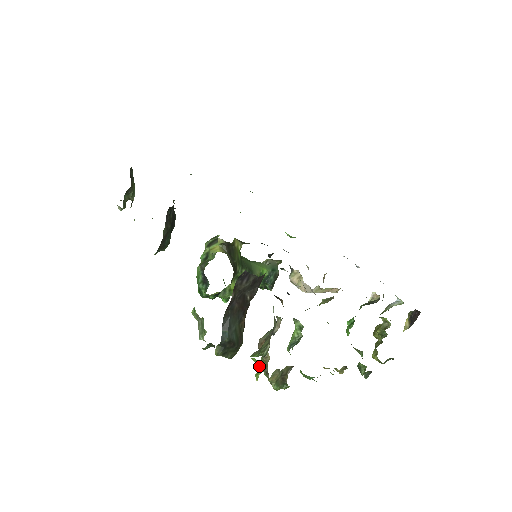
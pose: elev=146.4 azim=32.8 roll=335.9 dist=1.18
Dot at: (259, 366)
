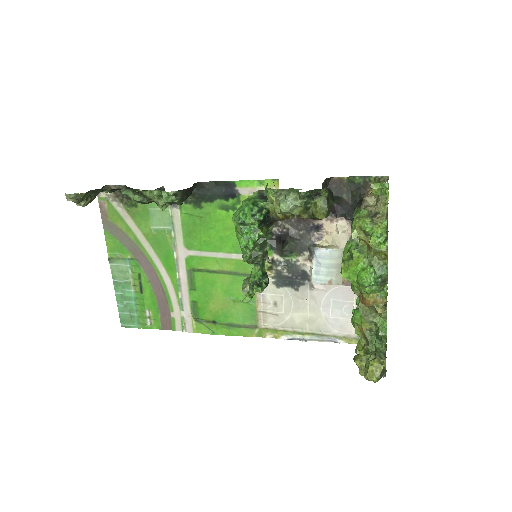
Dot at: (383, 188)
